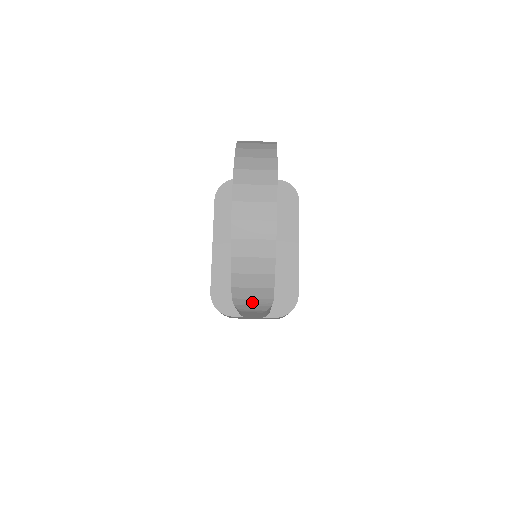
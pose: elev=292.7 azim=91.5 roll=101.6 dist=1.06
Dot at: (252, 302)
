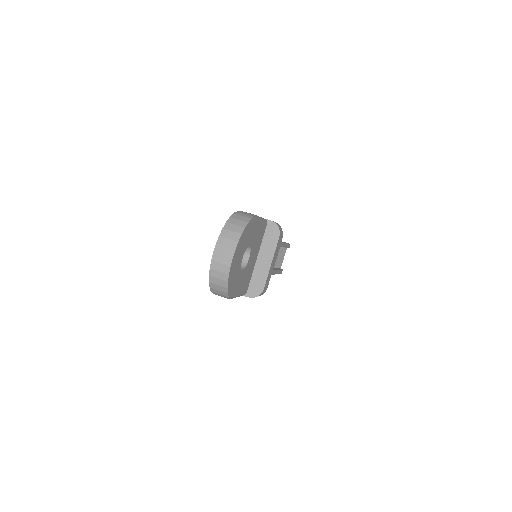
Dot at: (220, 295)
